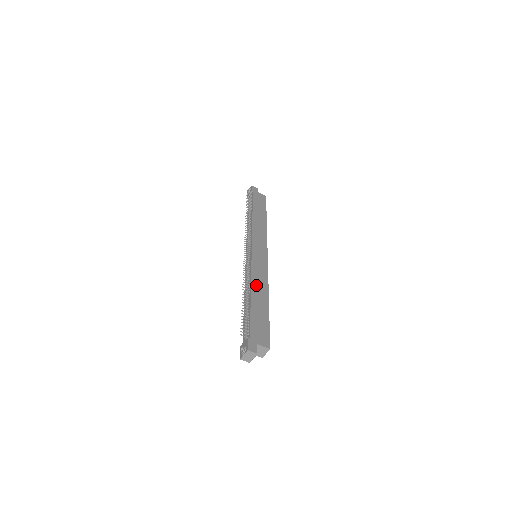
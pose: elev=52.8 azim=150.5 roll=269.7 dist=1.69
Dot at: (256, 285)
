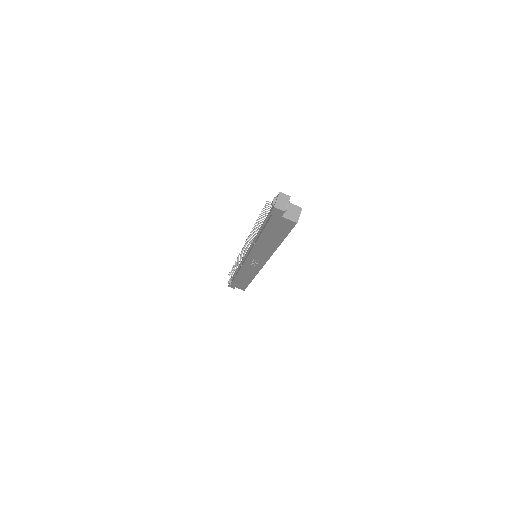
Dot at: occluded
